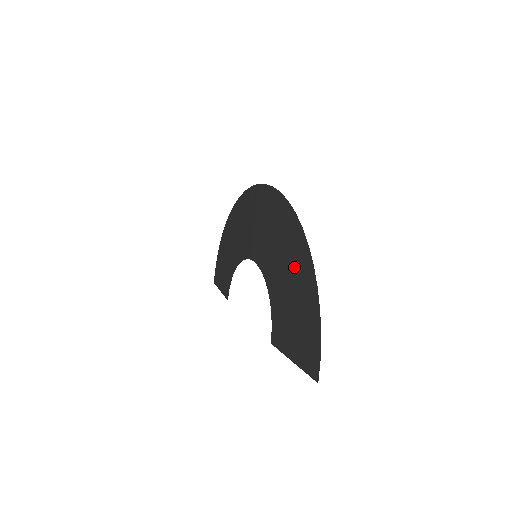
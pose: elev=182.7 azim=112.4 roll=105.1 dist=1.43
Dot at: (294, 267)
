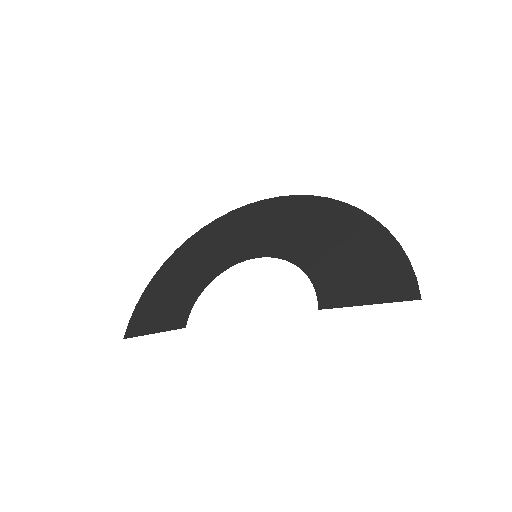
Dot at: (343, 230)
